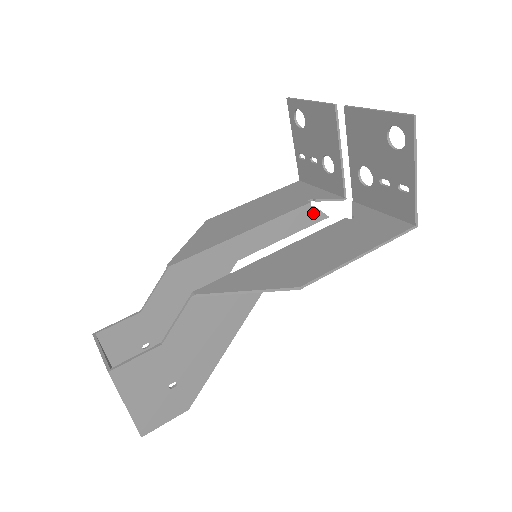
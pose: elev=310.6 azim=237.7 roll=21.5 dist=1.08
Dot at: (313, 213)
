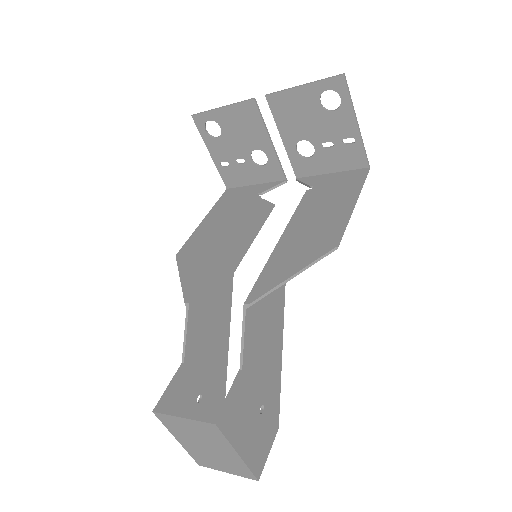
Dot at: (265, 206)
